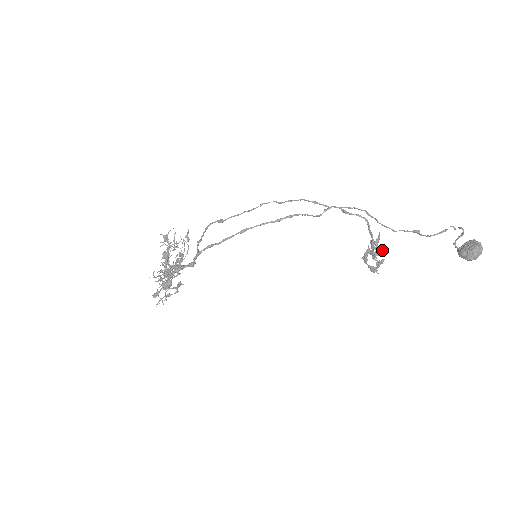
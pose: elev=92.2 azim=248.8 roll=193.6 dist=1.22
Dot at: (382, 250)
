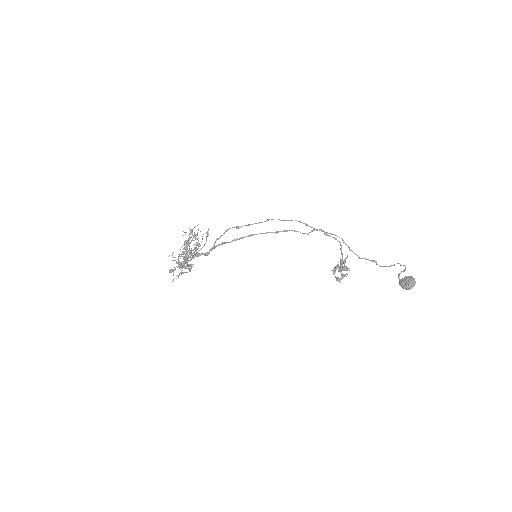
Dot at: (347, 267)
